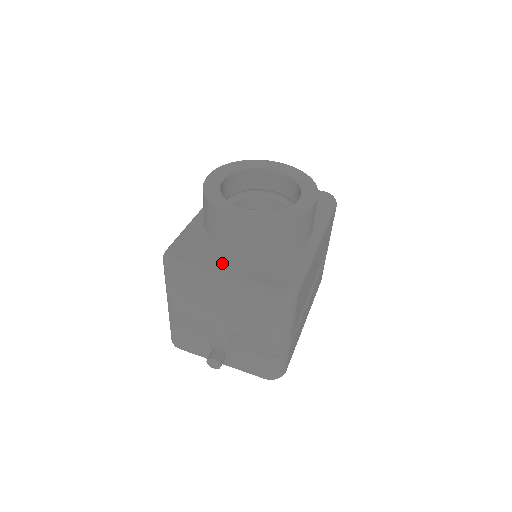
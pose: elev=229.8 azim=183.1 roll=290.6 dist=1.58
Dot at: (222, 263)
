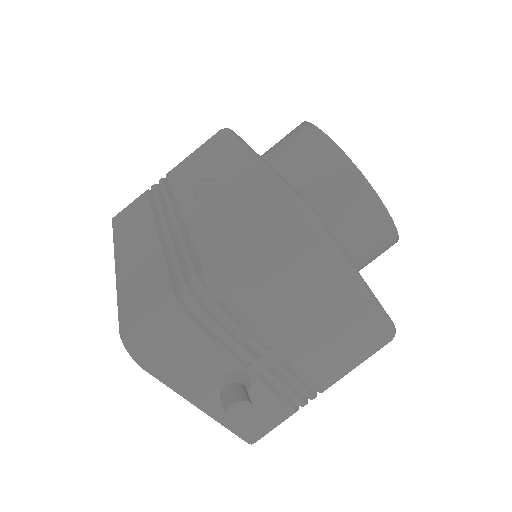
Dot at: occluded
